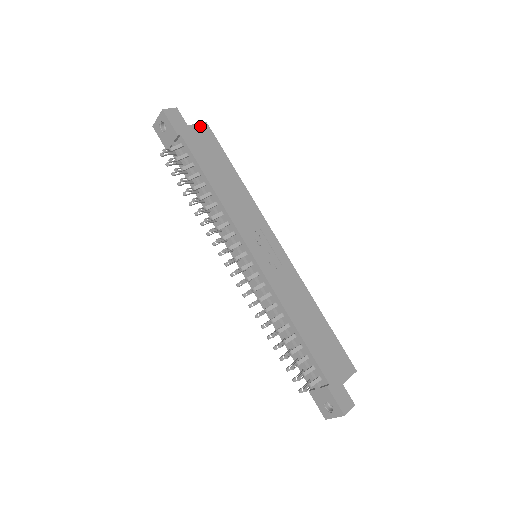
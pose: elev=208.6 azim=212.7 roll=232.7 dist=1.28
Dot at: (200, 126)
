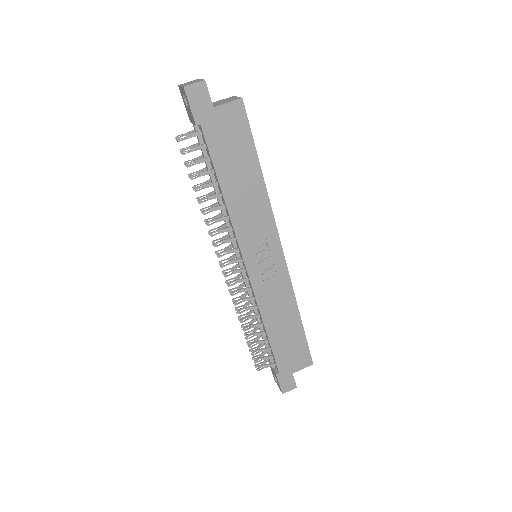
Dot at: (231, 106)
